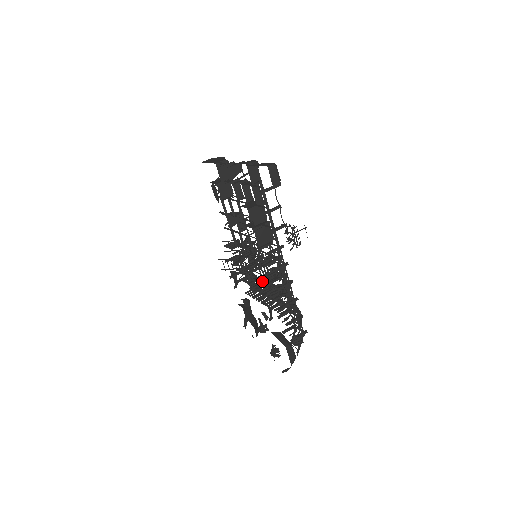
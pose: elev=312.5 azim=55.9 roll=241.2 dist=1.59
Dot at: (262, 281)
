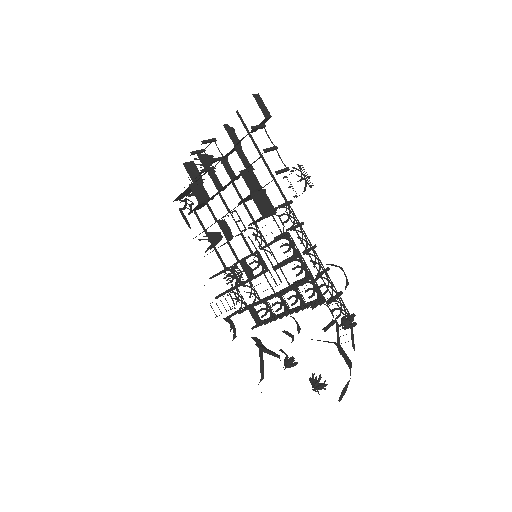
Dot at: occluded
